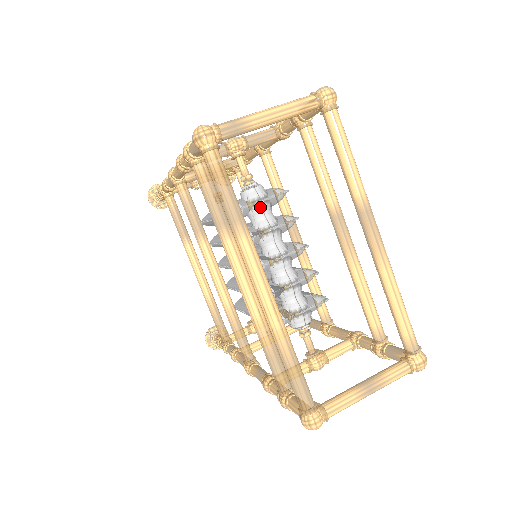
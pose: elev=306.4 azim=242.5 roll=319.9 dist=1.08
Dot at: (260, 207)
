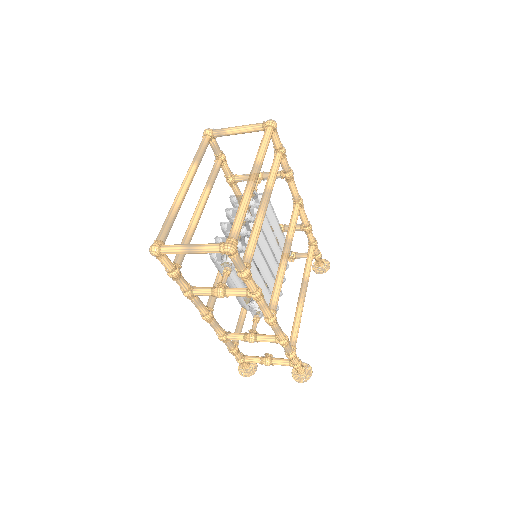
Dot at: occluded
